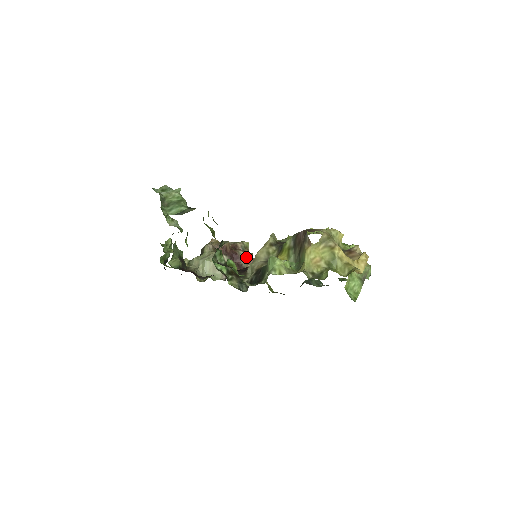
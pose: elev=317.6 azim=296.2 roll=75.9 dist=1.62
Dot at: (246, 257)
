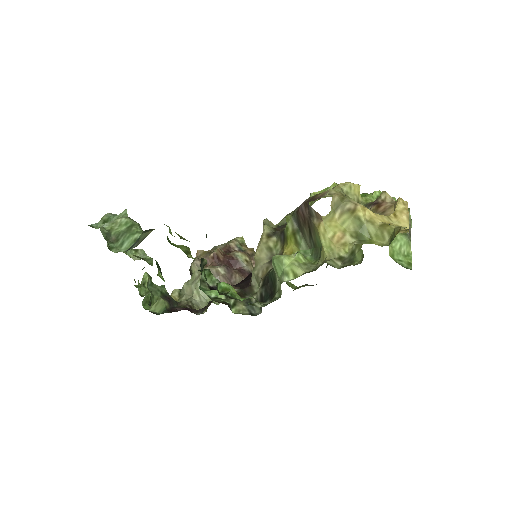
Dot at: (246, 257)
